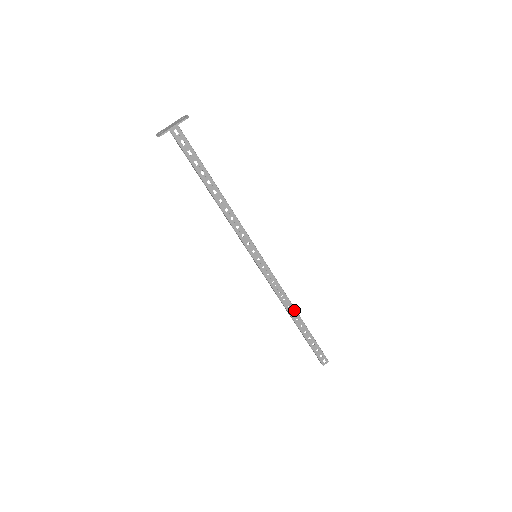
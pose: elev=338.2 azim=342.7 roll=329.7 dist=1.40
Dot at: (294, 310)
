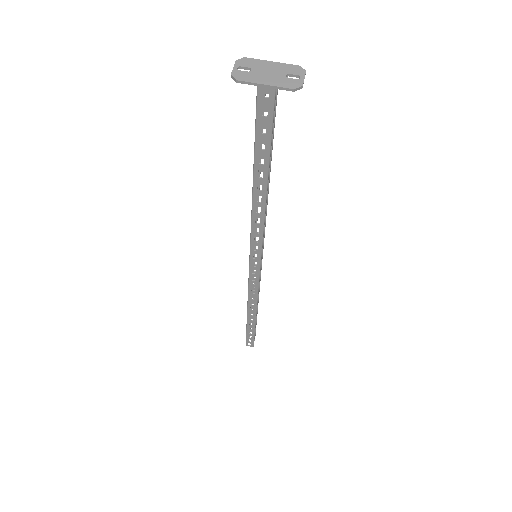
Dot at: (255, 309)
